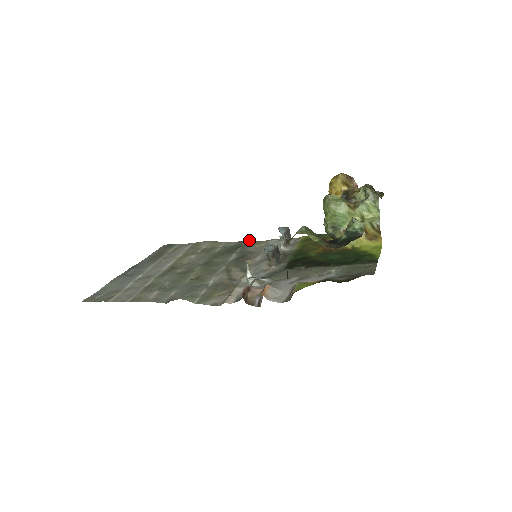
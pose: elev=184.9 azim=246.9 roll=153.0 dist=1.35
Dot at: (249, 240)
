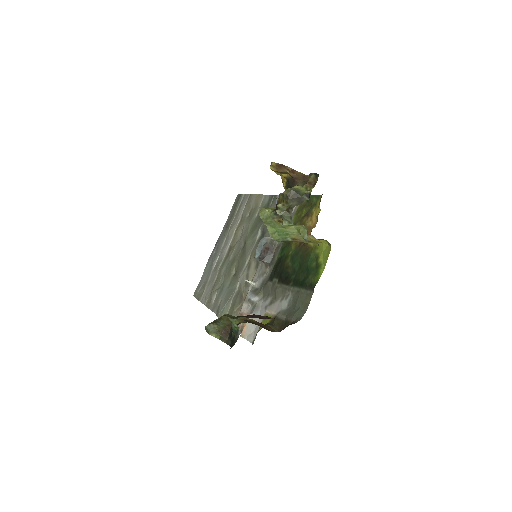
Dot at: (275, 195)
